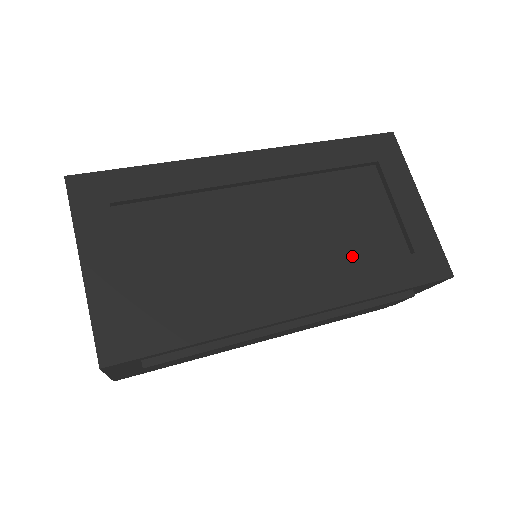
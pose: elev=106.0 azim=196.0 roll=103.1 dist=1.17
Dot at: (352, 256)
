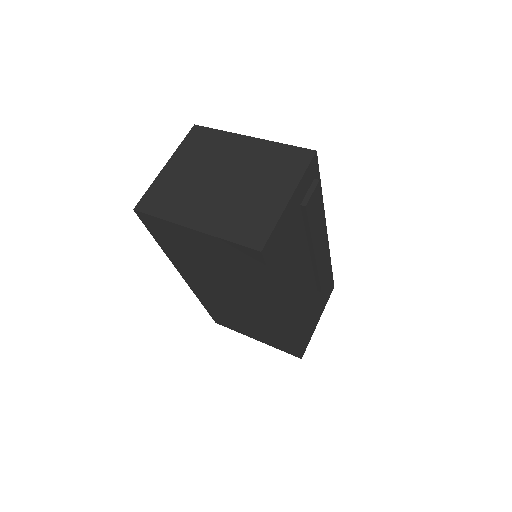
Dot at: occluded
